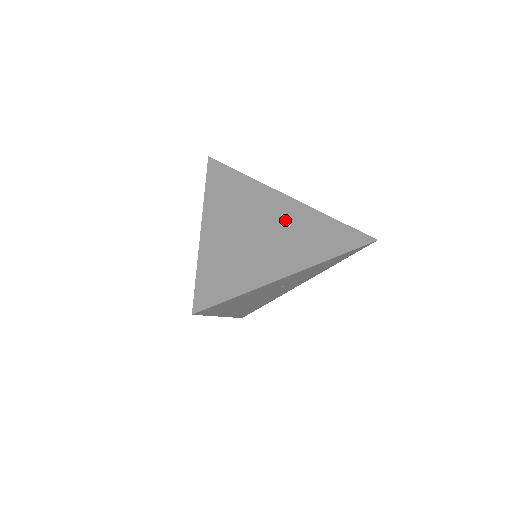
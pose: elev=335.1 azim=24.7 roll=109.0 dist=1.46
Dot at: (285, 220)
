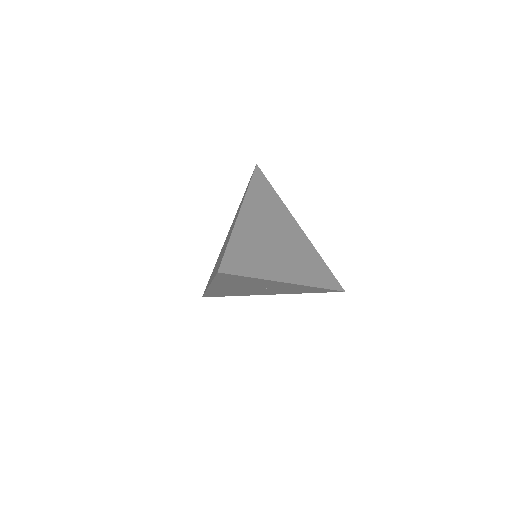
Dot at: (294, 242)
